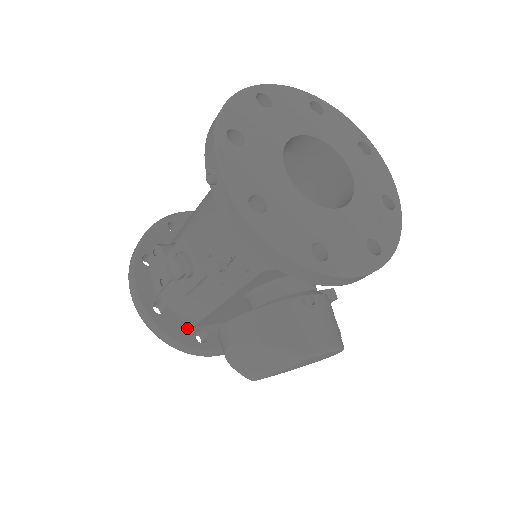
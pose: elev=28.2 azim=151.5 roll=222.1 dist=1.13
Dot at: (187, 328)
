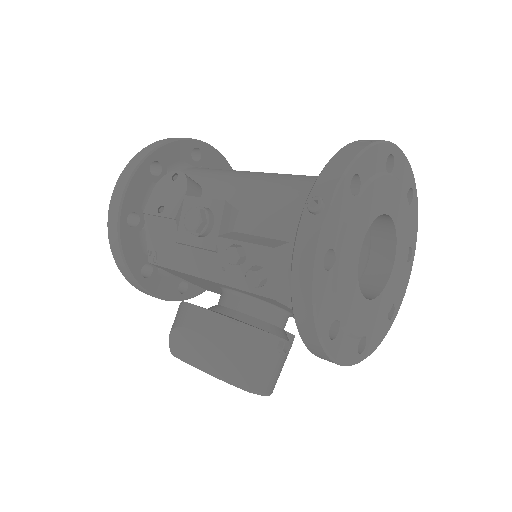
Dot at: (141, 255)
